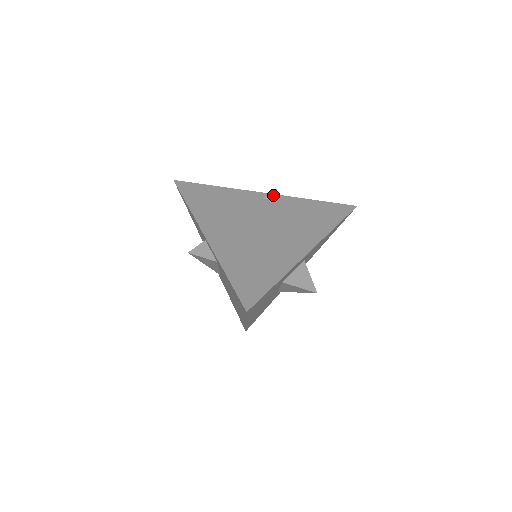
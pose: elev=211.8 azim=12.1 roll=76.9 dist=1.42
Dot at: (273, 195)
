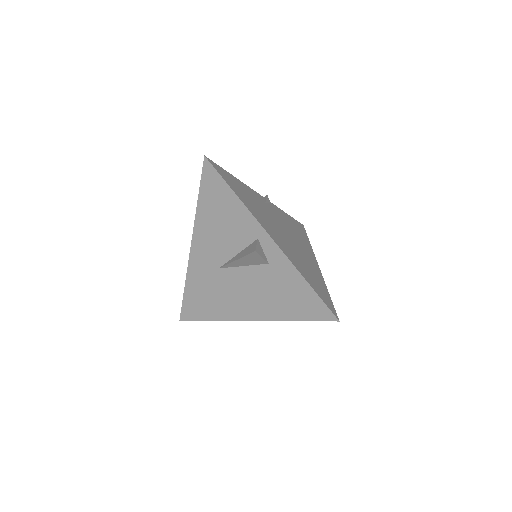
Dot at: (268, 200)
